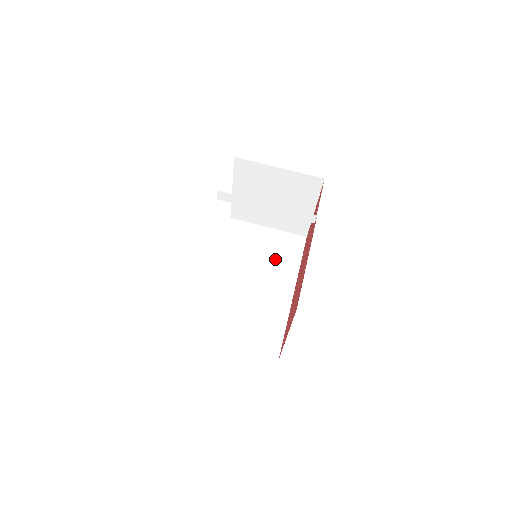
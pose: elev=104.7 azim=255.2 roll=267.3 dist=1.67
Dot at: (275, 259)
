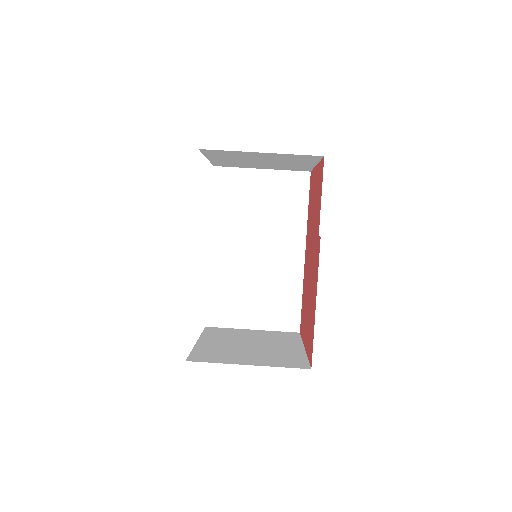
Dot at: (277, 214)
